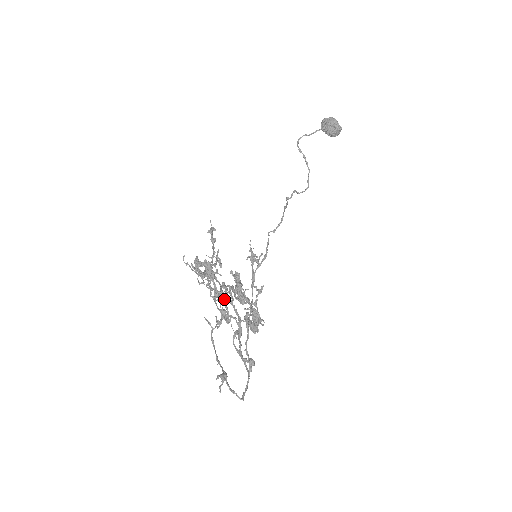
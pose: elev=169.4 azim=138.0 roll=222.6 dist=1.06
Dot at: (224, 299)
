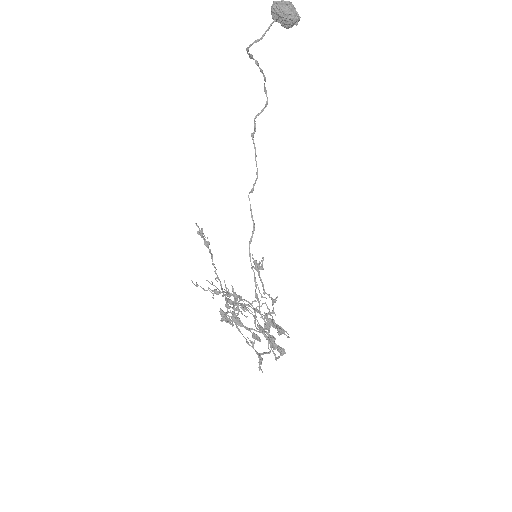
Dot at: (237, 295)
